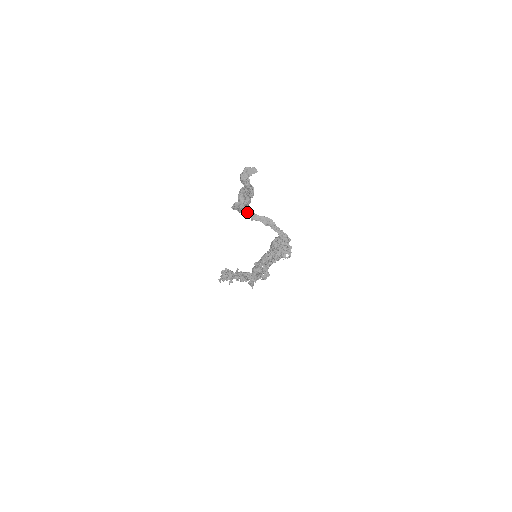
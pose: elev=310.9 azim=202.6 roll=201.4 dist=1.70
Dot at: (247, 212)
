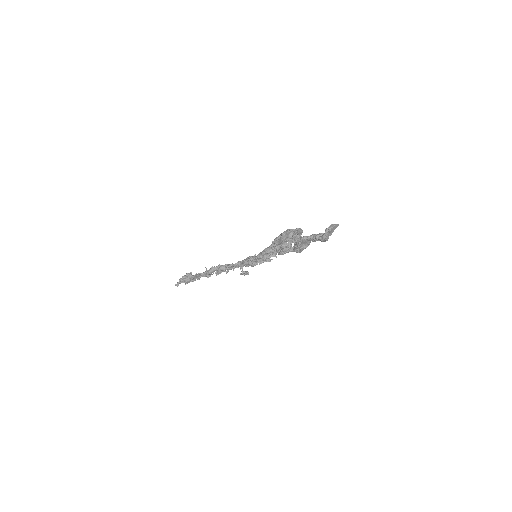
Dot at: (279, 243)
